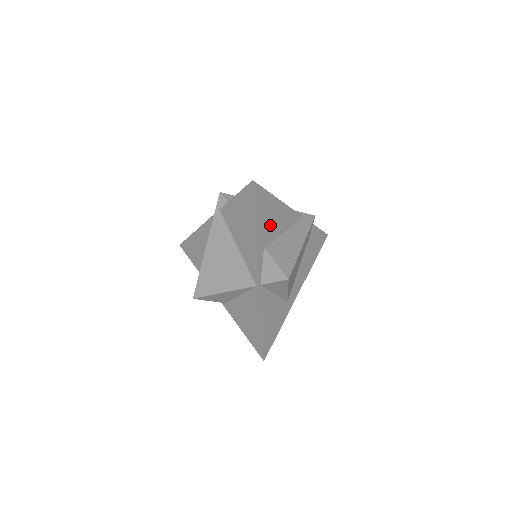
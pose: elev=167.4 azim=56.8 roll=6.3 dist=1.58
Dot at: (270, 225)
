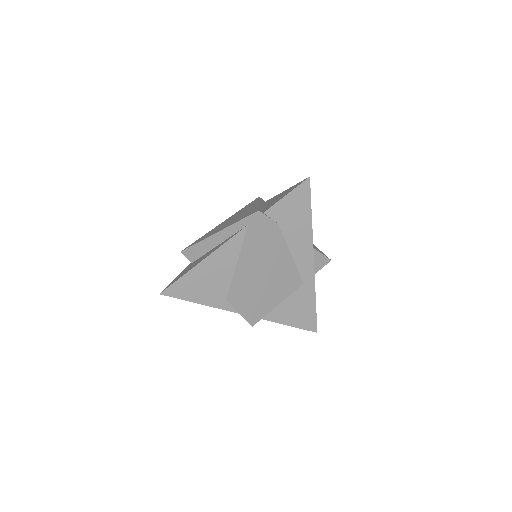
Dot at: (214, 284)
